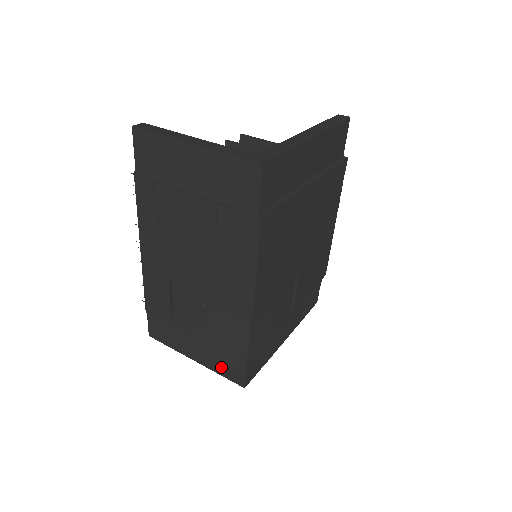
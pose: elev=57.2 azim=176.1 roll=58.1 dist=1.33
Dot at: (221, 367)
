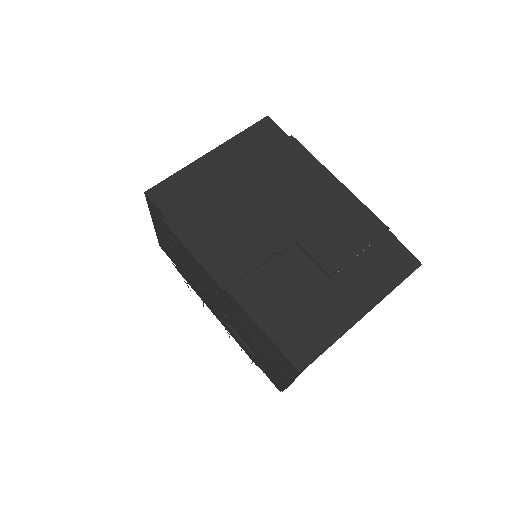
Dot at: (284, 368)
